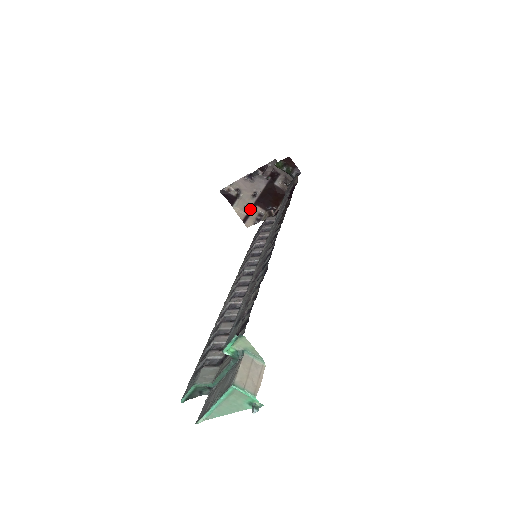
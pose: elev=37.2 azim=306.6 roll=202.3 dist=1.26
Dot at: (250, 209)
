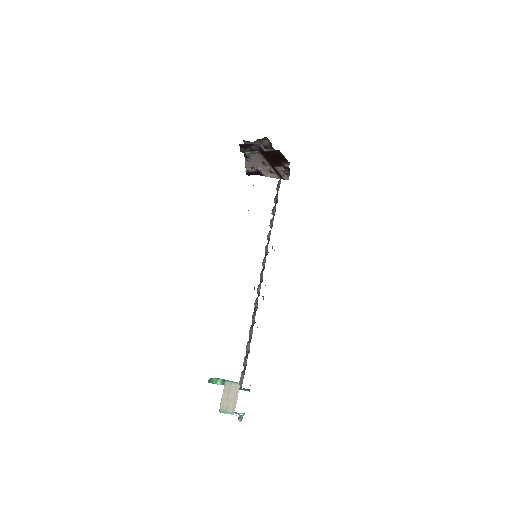
Dot at: (275, 171)
